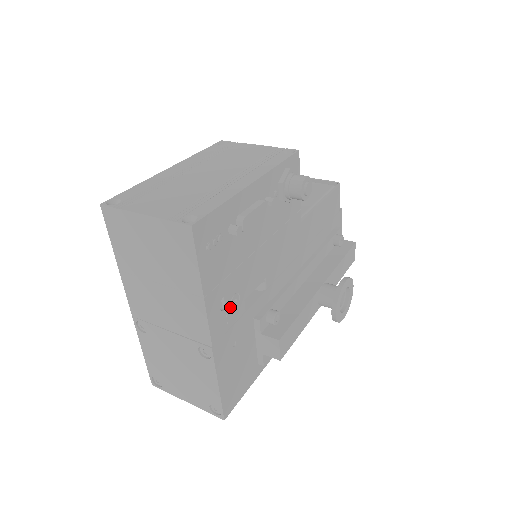
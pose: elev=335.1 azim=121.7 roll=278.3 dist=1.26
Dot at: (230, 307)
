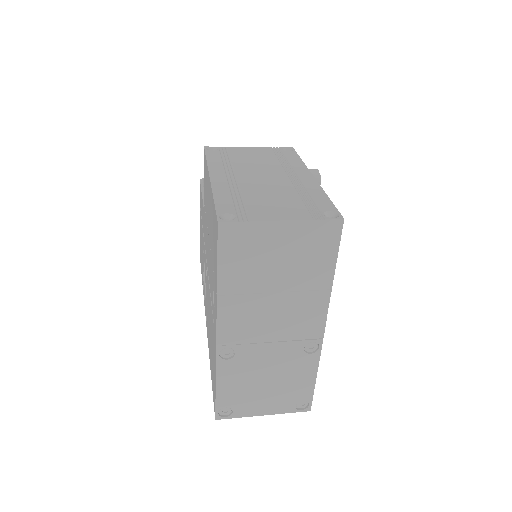
Dot at: occluded
